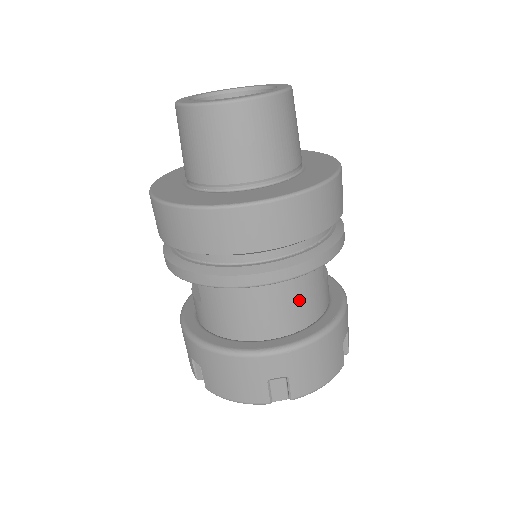
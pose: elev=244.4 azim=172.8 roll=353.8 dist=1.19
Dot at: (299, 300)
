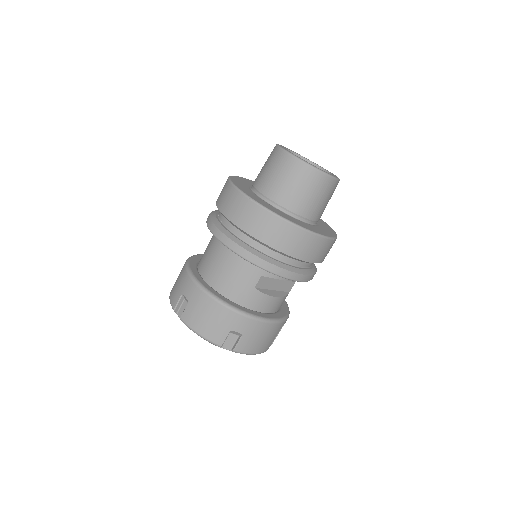
Dot at: (230, 274)
